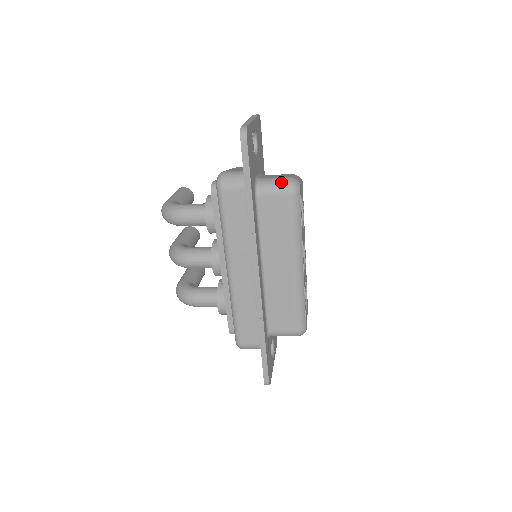
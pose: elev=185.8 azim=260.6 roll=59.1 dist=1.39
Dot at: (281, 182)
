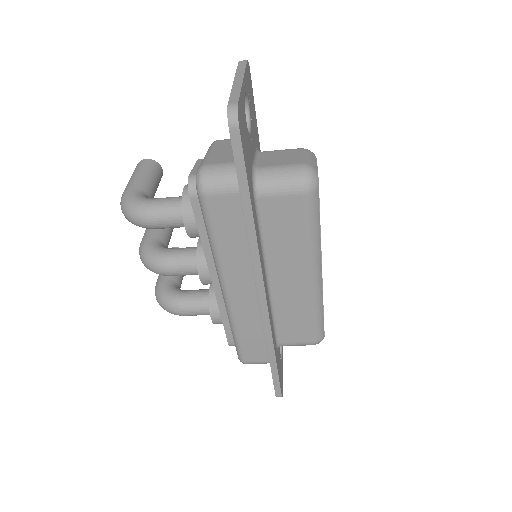
Dot at: (291, 175)
